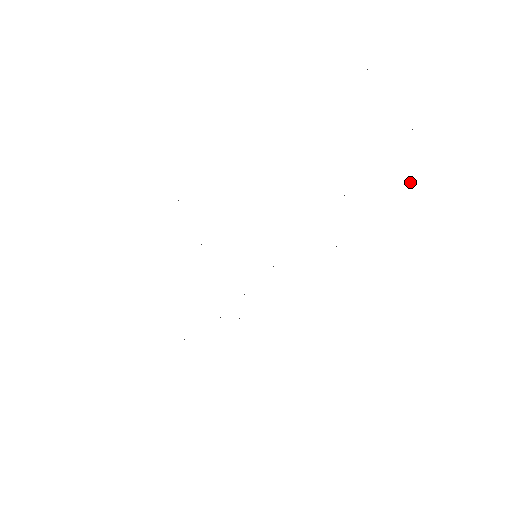
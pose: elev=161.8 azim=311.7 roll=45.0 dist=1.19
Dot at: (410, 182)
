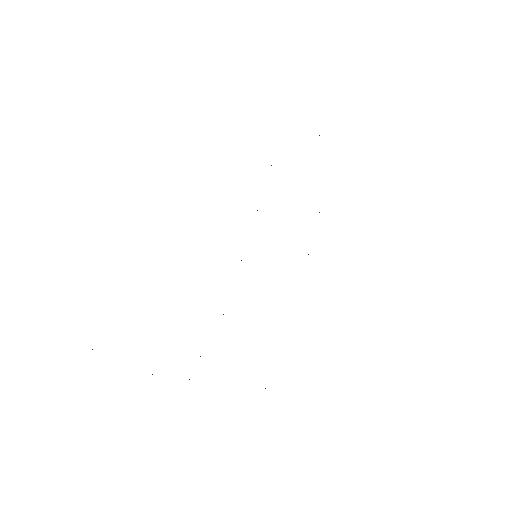
Dot at: occluded
